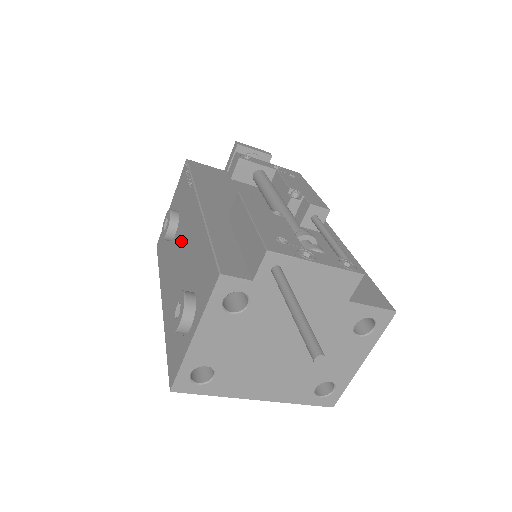
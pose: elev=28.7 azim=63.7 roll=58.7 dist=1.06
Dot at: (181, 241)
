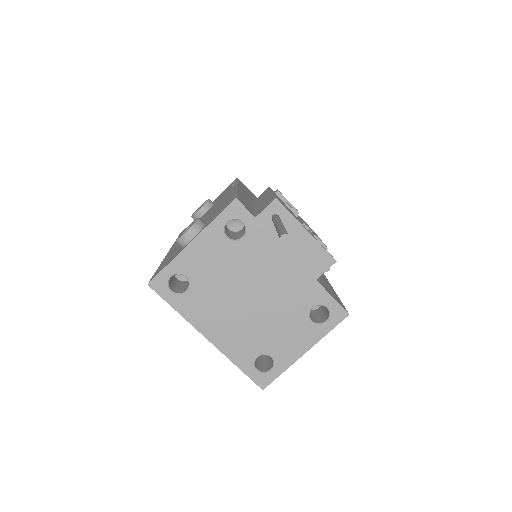
Dot at: (208, 212)
